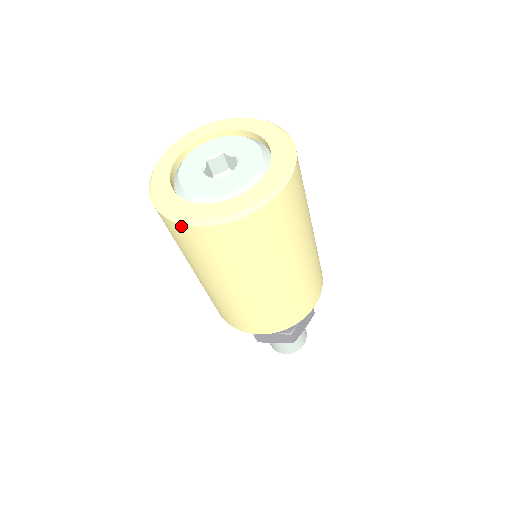
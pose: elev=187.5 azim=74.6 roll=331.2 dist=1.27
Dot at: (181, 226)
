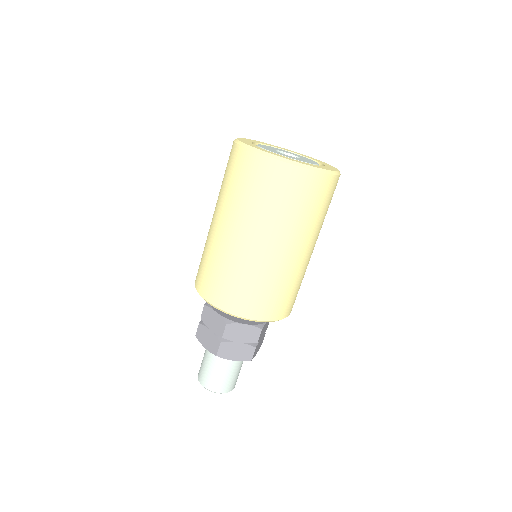
Dot at: (282, 164)
